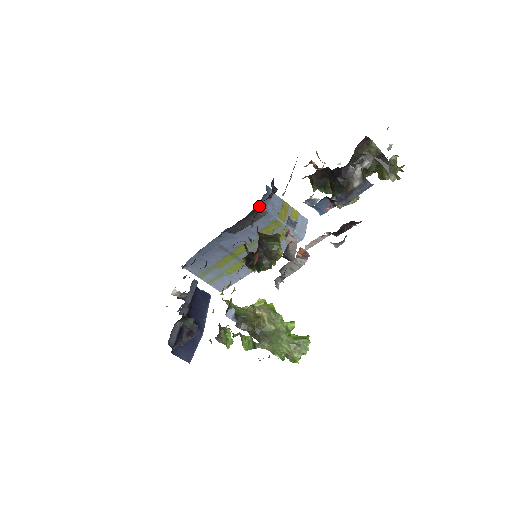
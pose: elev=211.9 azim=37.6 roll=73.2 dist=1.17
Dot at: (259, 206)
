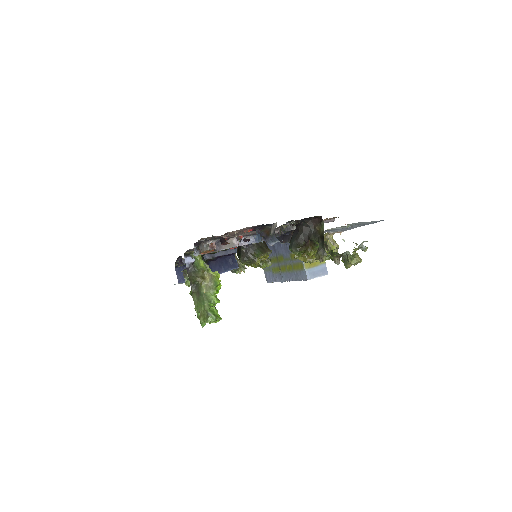
Dot at: occluded
